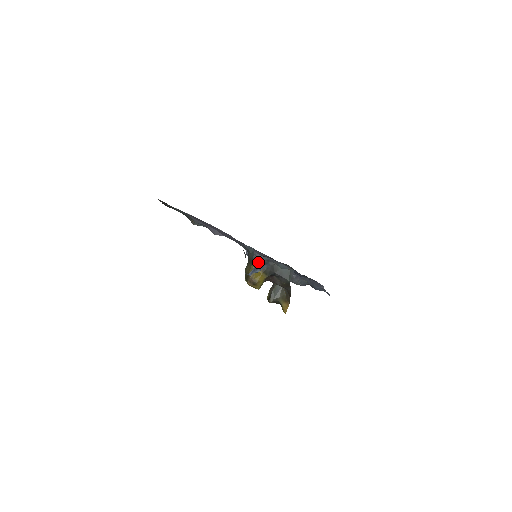
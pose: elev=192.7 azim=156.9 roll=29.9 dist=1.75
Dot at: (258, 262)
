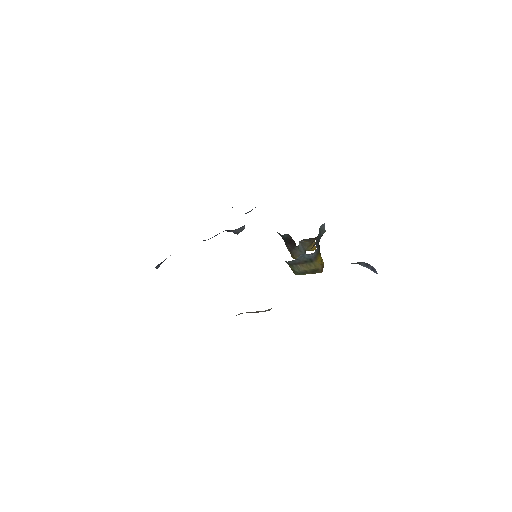
Dot at: occluded
